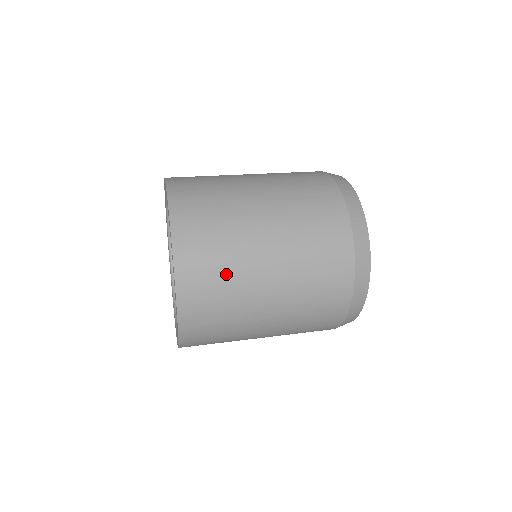
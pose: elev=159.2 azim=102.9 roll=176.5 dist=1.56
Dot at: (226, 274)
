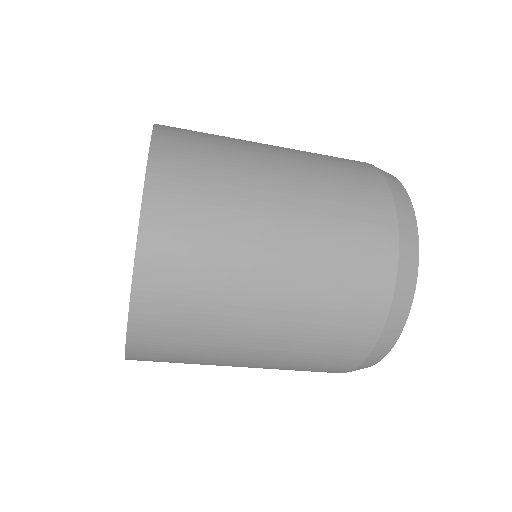
Dot at: (219, 142)
